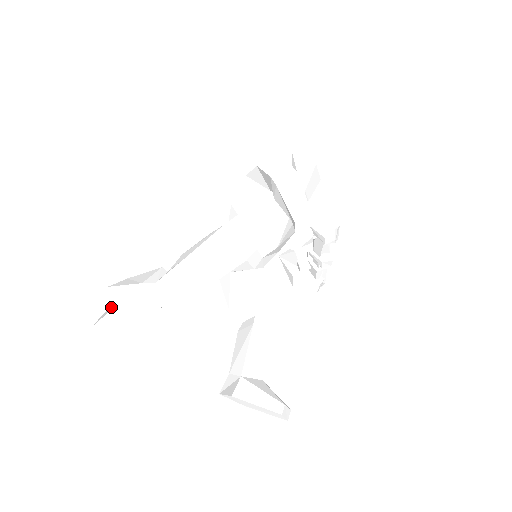
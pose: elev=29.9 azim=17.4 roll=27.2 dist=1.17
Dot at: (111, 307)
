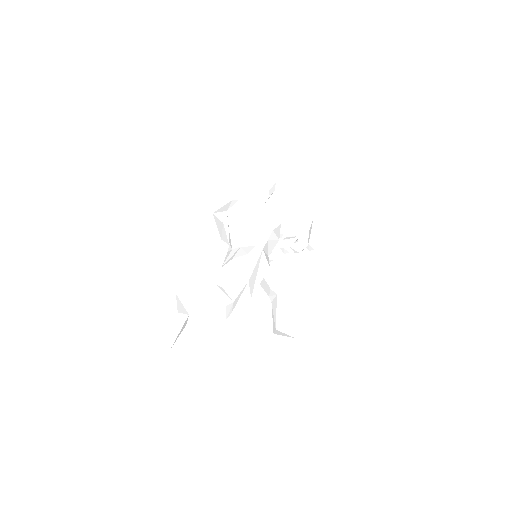
Dot at: occluded
